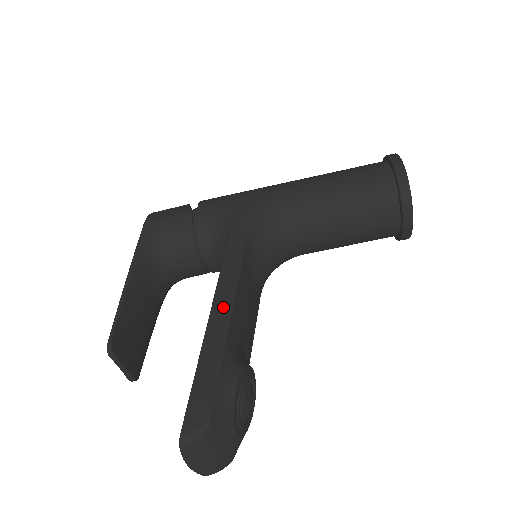
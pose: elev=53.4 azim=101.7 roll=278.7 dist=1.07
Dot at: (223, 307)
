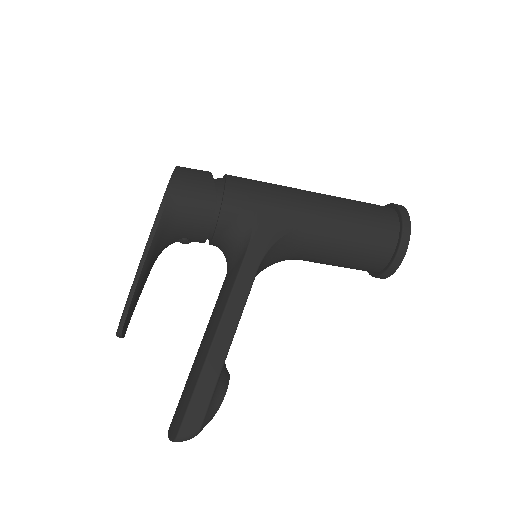
Dot at: (226, 334)
